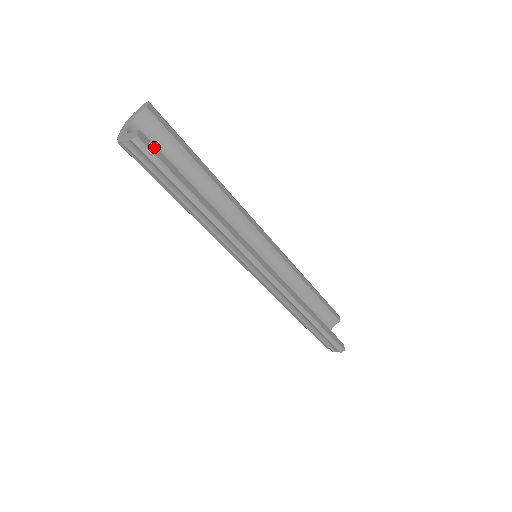
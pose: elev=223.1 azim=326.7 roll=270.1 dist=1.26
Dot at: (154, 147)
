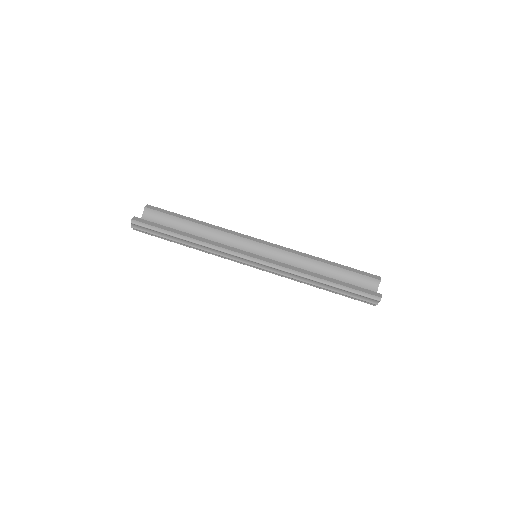
Dot at: (145, 221)
